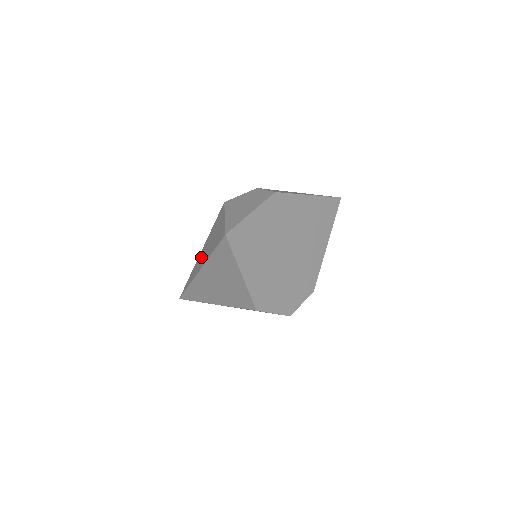
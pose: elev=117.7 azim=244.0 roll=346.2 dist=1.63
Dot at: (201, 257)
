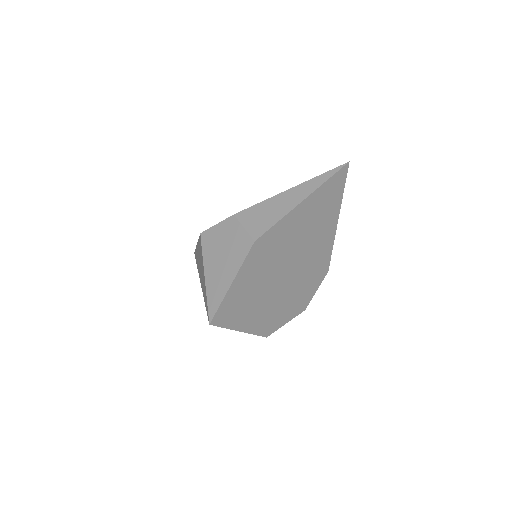
Dot at: (198, 261)
